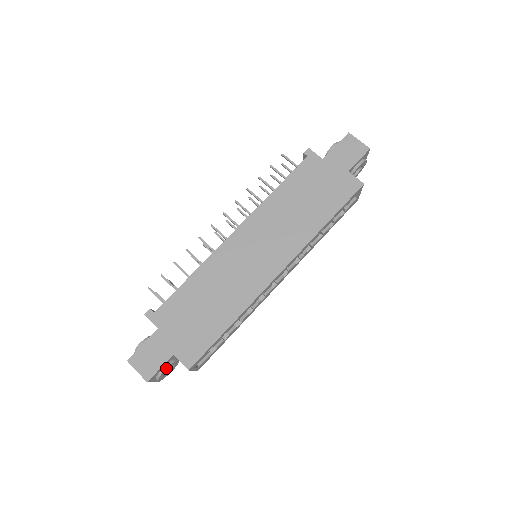
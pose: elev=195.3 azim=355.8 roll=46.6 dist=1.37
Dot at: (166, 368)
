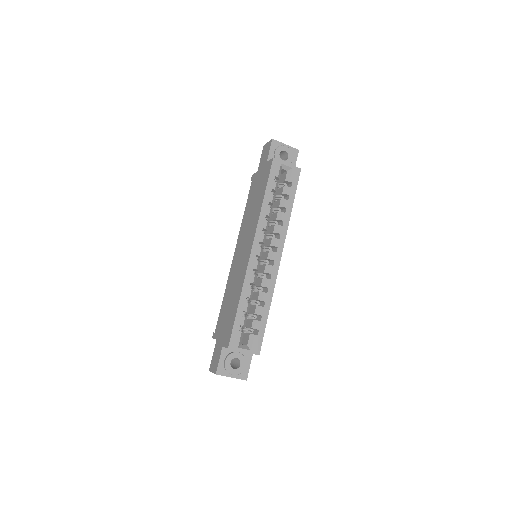
Dot at: (225, 360)
